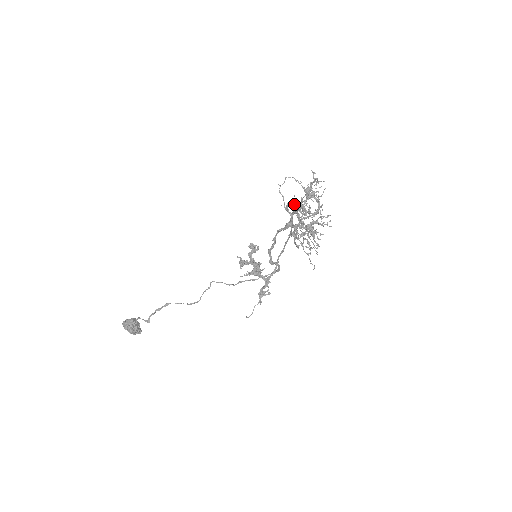
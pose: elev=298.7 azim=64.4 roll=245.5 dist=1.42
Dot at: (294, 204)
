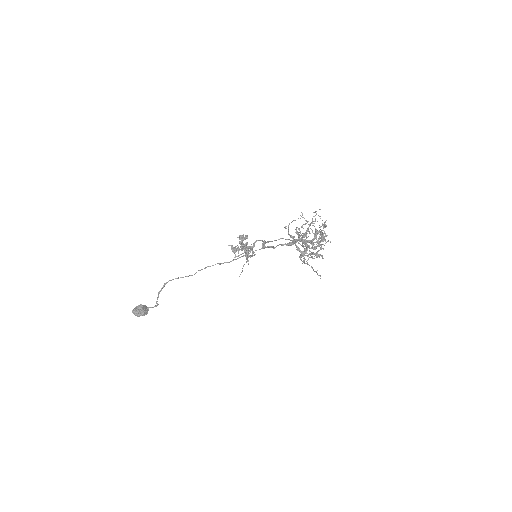
Dot at: occluded
